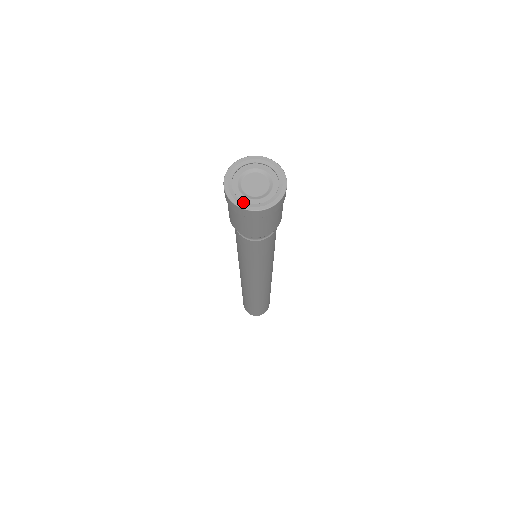
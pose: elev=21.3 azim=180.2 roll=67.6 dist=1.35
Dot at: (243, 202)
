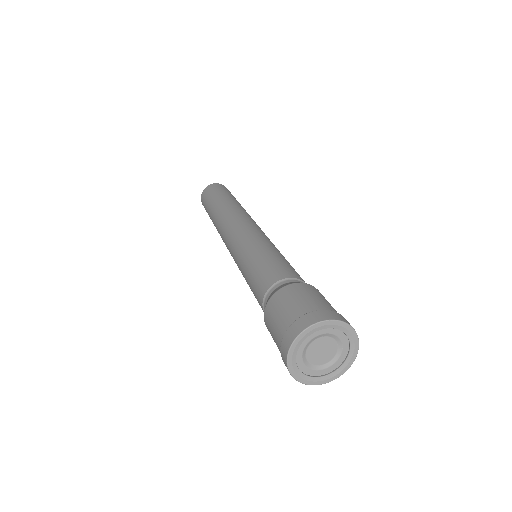
Dot at: (301, 374)
